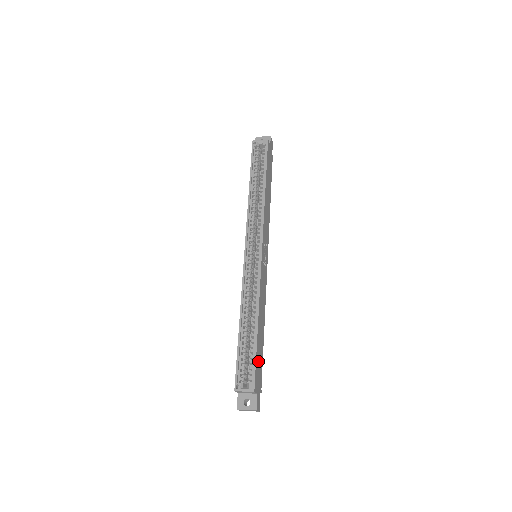
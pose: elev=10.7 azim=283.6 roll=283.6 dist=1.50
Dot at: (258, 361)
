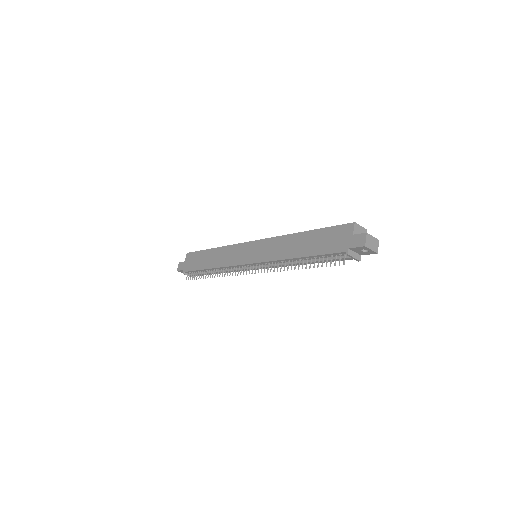
Dot at: occluded
